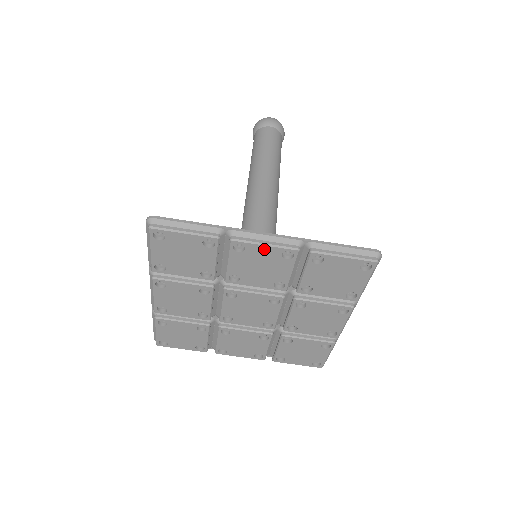
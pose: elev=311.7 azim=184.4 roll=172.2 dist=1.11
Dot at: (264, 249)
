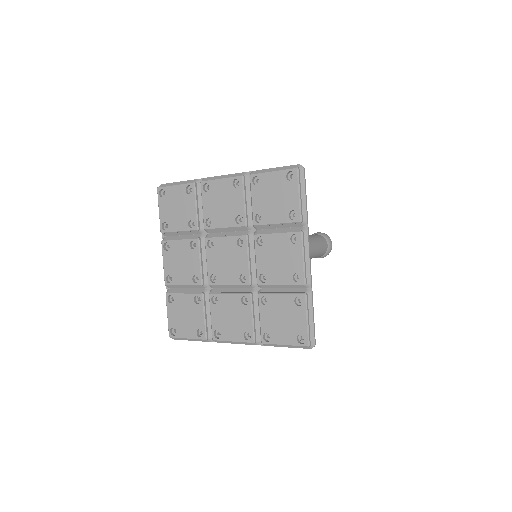
Dot at: (221, 183)
